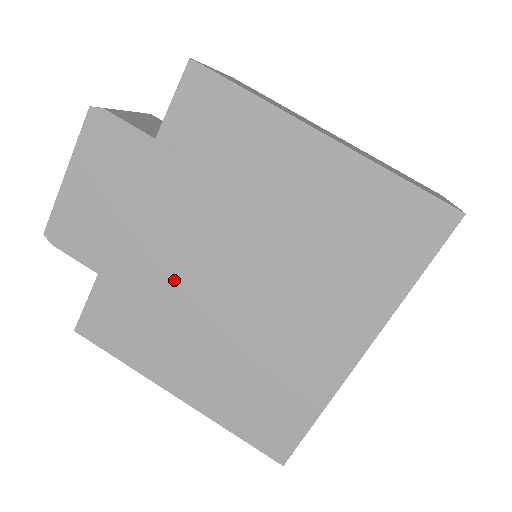
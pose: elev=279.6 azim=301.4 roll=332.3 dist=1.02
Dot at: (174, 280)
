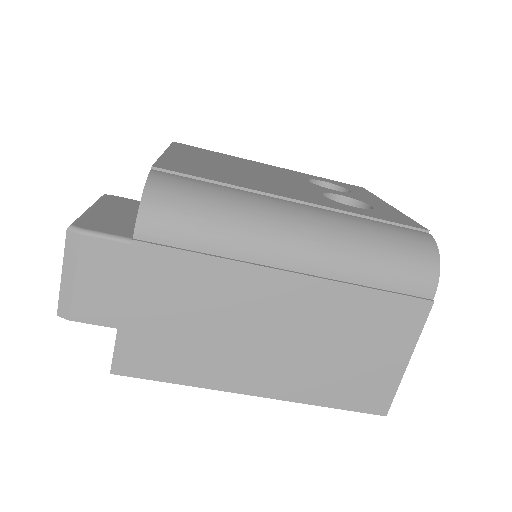
Dot at: occluded
